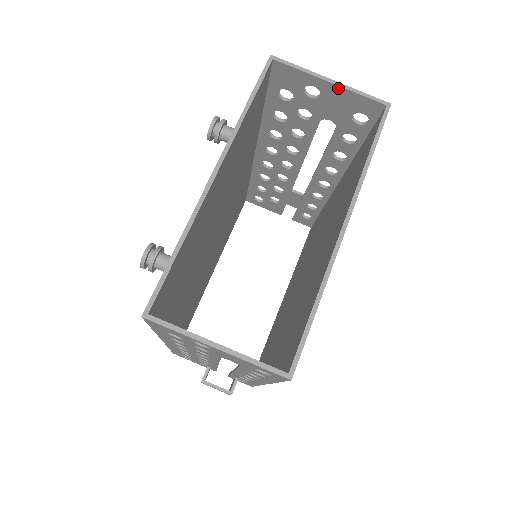
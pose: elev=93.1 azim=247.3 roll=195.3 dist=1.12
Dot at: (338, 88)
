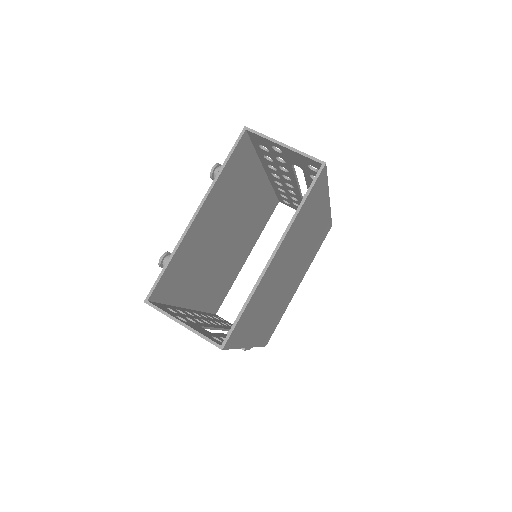
Dot at: (290, 150)
